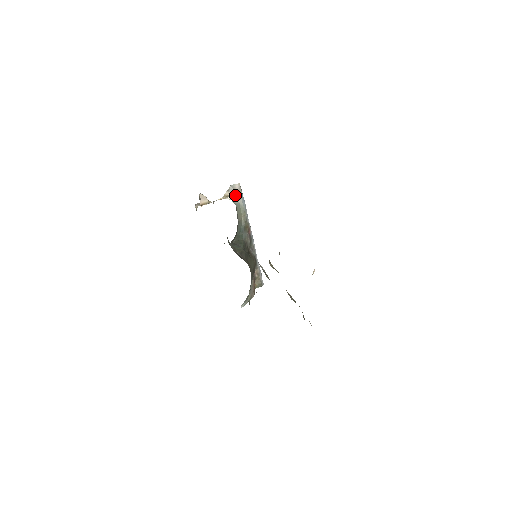
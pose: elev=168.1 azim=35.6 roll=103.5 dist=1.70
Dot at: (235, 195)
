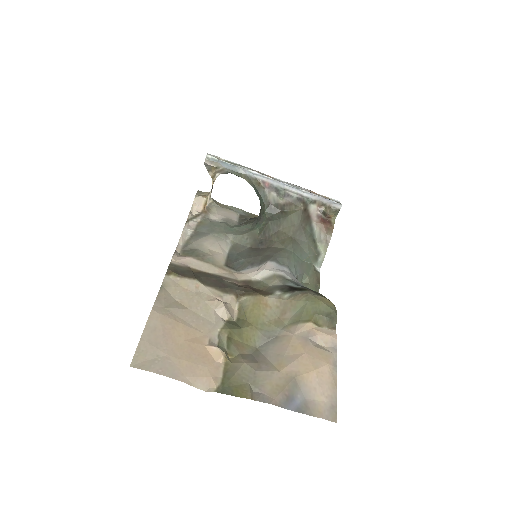
Dot at: (217, 170)
